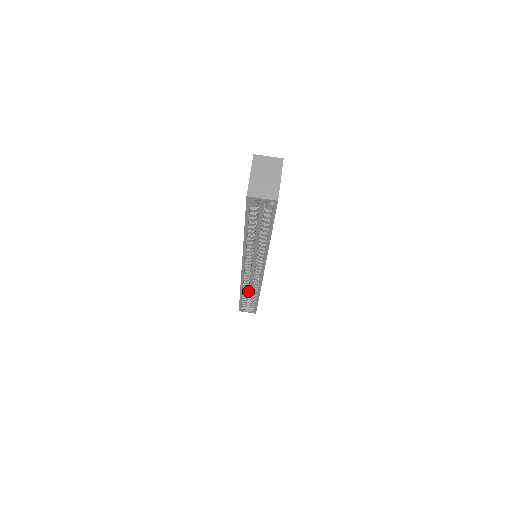
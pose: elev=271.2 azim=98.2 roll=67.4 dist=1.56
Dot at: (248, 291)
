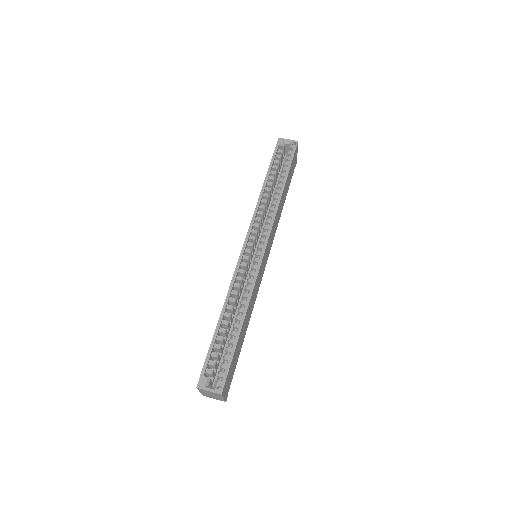
Dot at: (220, 358)
